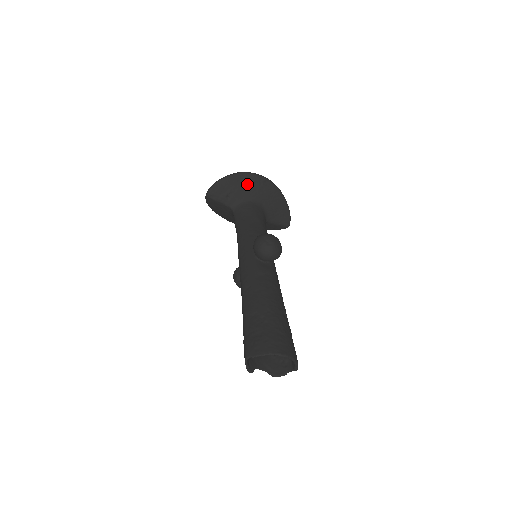
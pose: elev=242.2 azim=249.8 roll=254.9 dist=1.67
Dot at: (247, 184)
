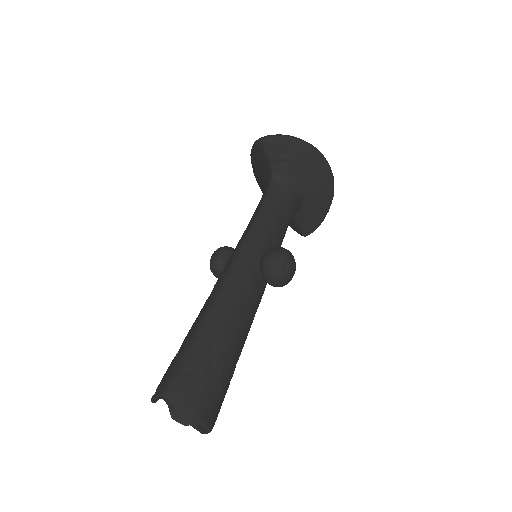
Dot at: (311, 167)
